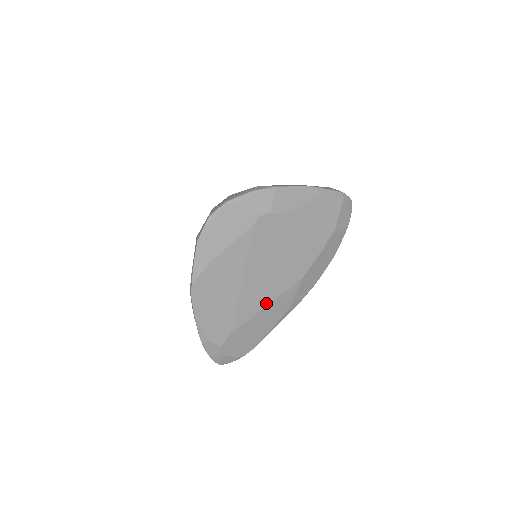
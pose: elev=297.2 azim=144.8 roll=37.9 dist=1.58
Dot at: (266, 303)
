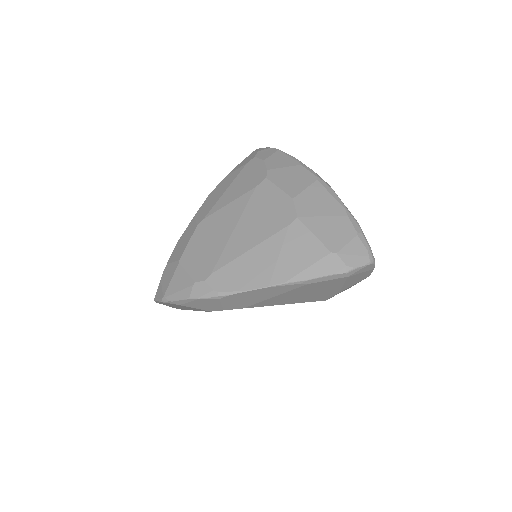
Dot at: occluded
